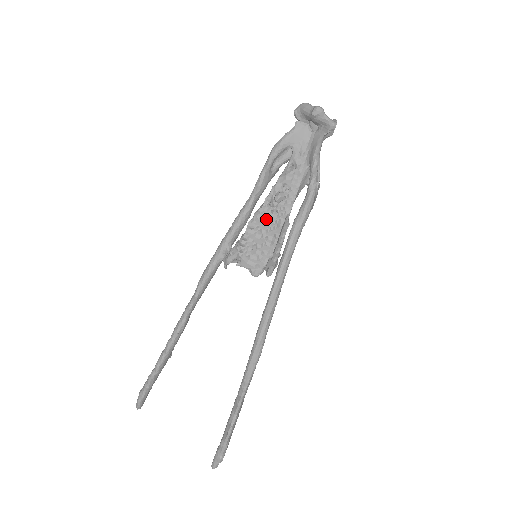
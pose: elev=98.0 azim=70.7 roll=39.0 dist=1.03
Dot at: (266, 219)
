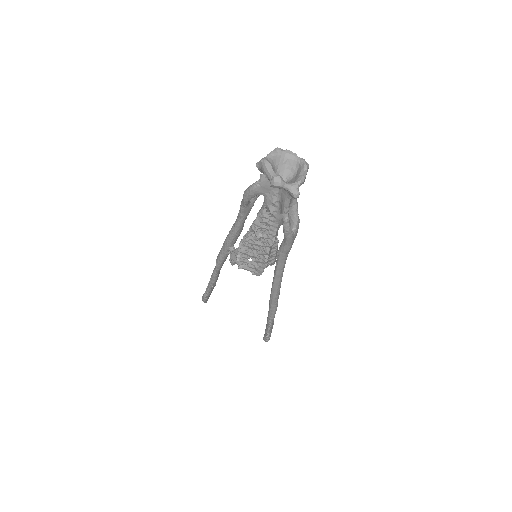
Dot at: (254, 244)
